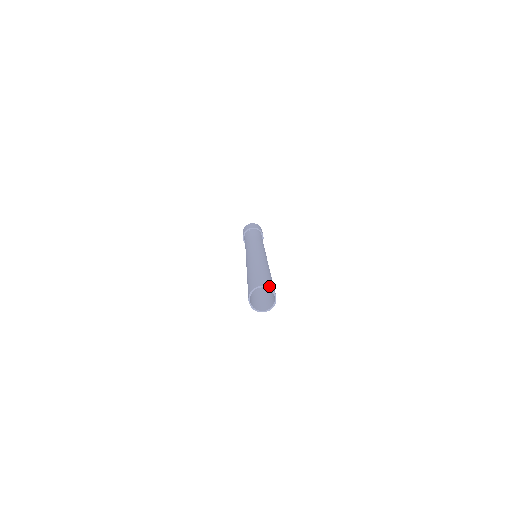
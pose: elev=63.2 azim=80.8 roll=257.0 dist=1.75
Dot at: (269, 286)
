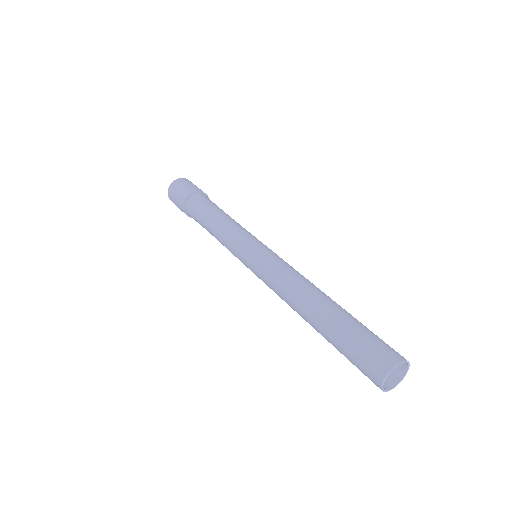
Dot at: occluded
